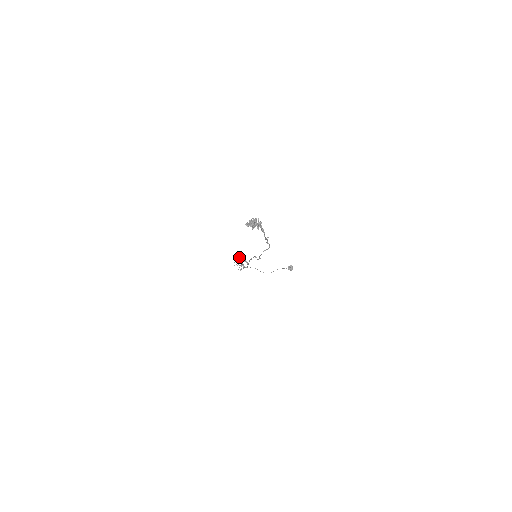
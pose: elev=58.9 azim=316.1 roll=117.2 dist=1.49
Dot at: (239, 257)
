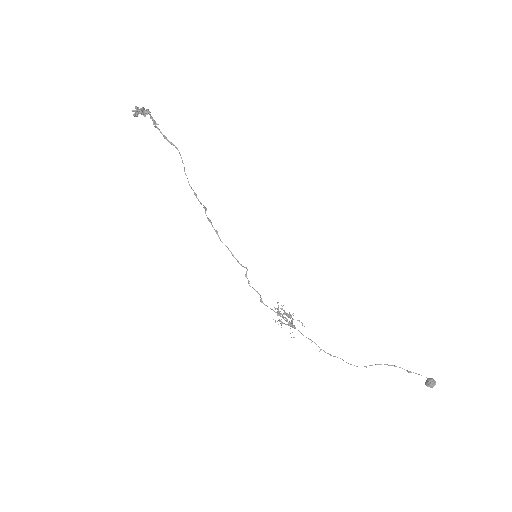
Dot at: (287, 313)
